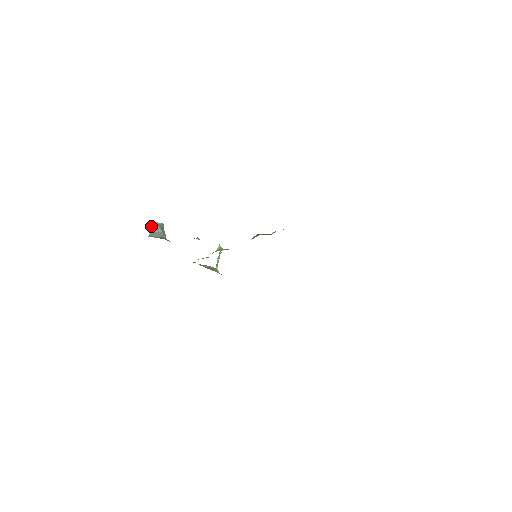
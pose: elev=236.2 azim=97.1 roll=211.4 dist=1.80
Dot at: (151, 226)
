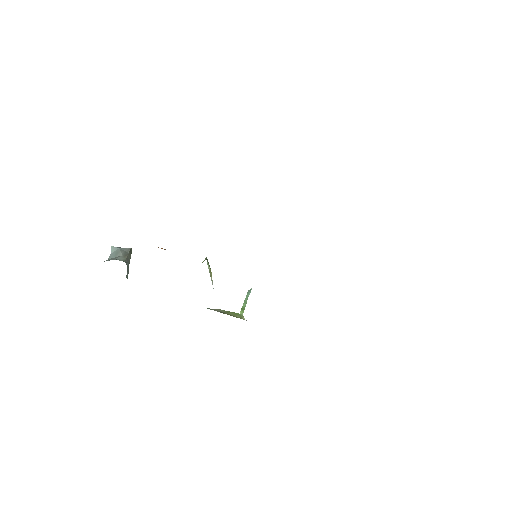
Dot at: (111, 252)
